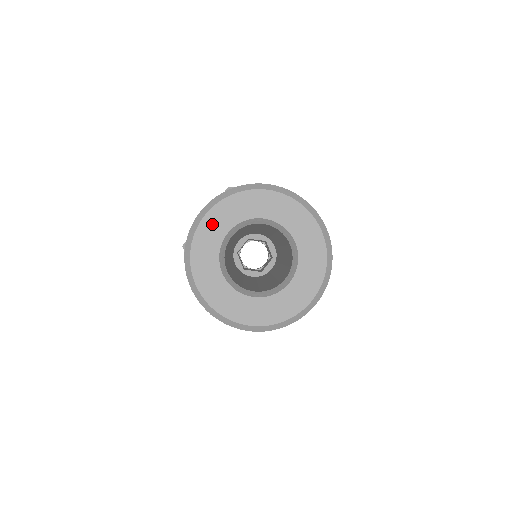
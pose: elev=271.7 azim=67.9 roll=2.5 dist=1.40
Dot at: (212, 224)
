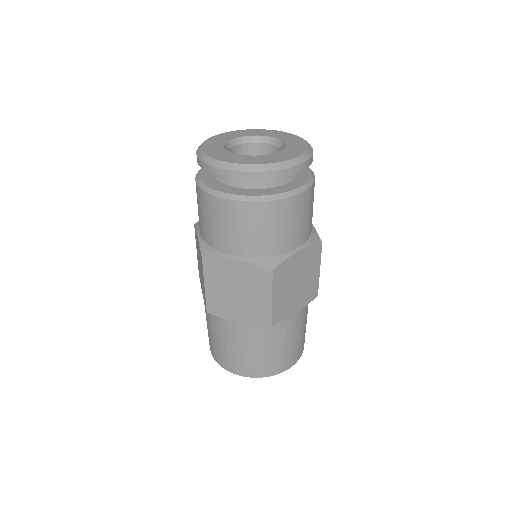
Dot at: (225, 135)
